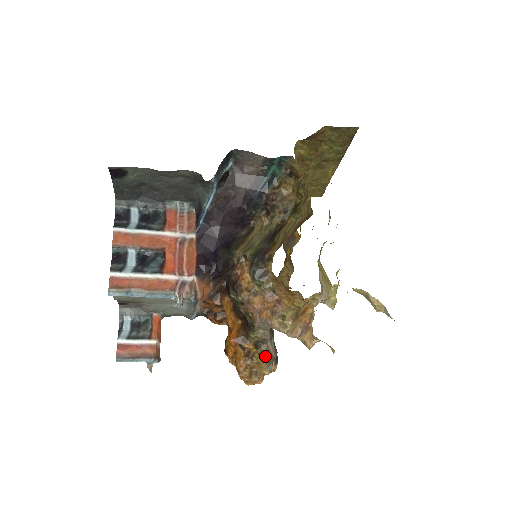
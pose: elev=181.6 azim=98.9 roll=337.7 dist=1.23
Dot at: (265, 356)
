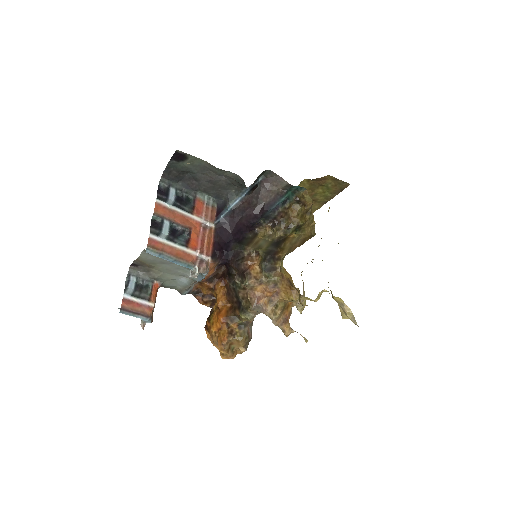
Dot at: (245, 336)
